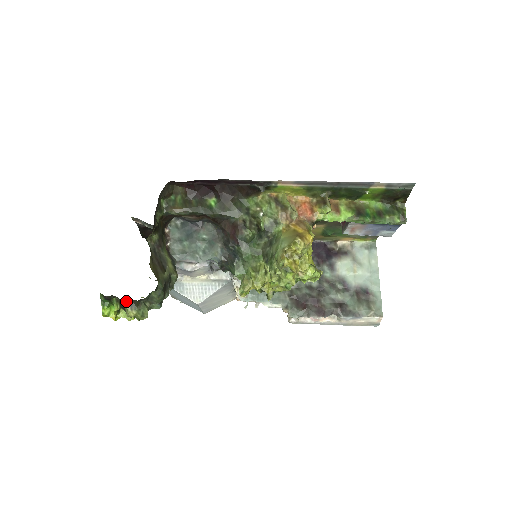
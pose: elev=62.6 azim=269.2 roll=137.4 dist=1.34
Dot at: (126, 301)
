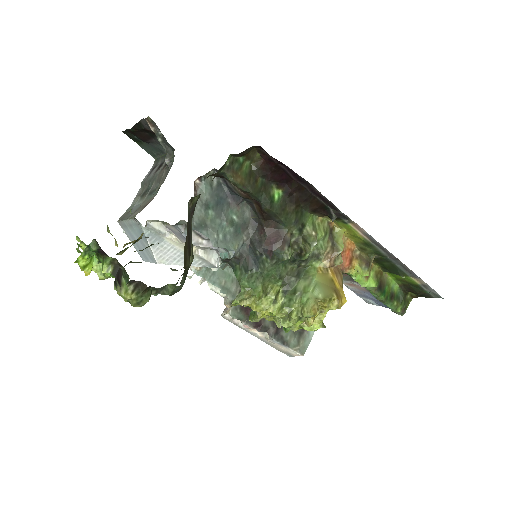
Dot at: occluded
